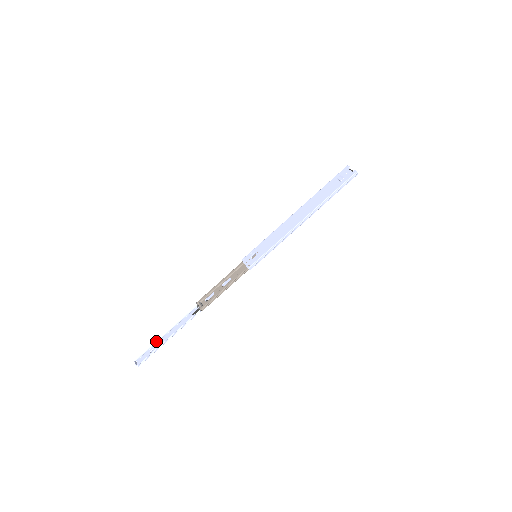
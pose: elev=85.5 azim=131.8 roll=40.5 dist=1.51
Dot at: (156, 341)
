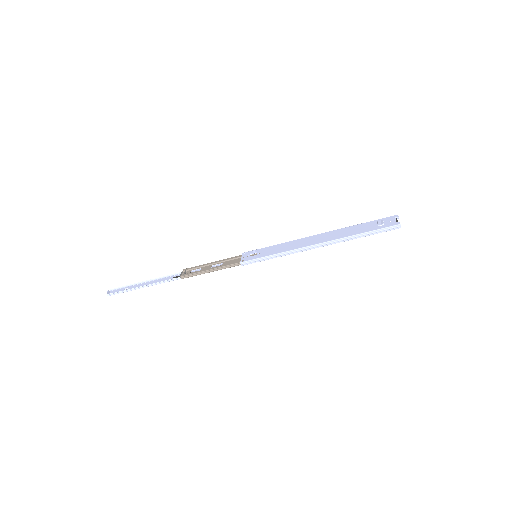
Dot at: (134, 283)
